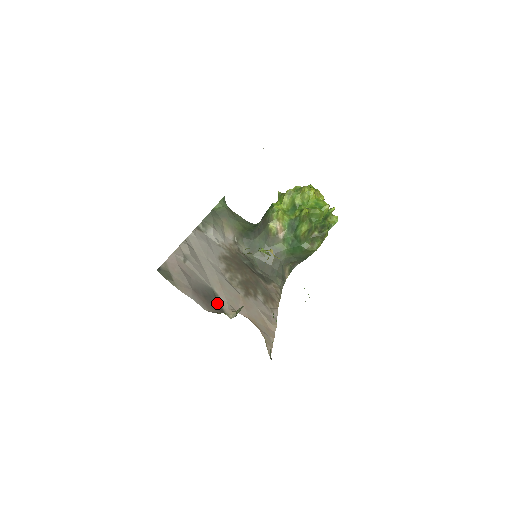
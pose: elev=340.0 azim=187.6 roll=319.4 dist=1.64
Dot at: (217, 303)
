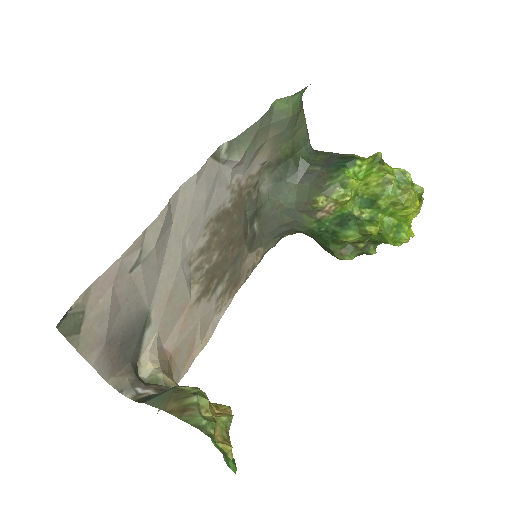
Dot at: (137, 345)
